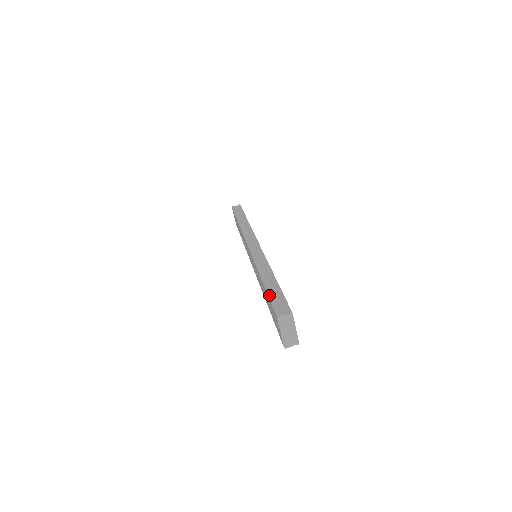
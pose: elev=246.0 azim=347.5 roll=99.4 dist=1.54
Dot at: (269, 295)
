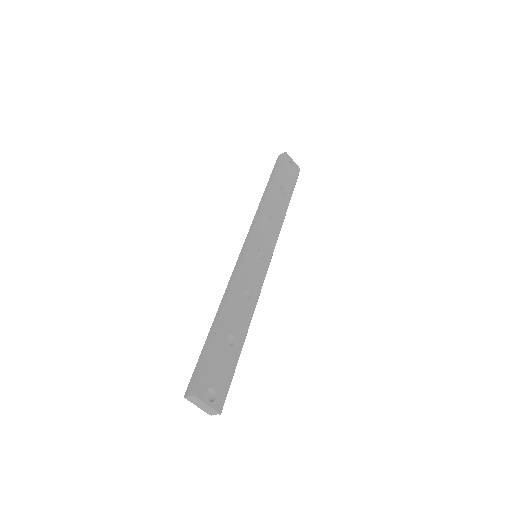
Dot at: (200, 355)
